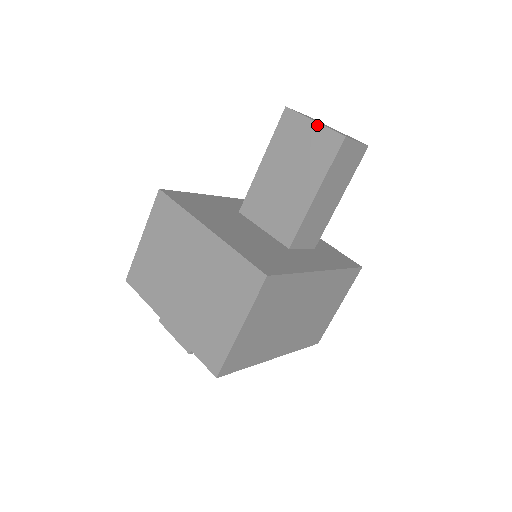
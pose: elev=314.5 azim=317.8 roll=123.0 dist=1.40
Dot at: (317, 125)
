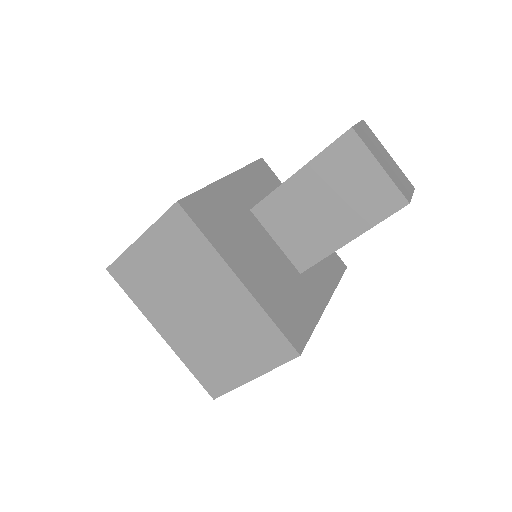
Dot at: (383, 172)
